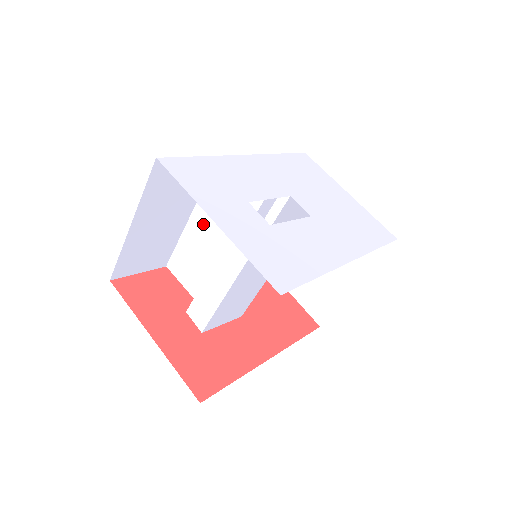
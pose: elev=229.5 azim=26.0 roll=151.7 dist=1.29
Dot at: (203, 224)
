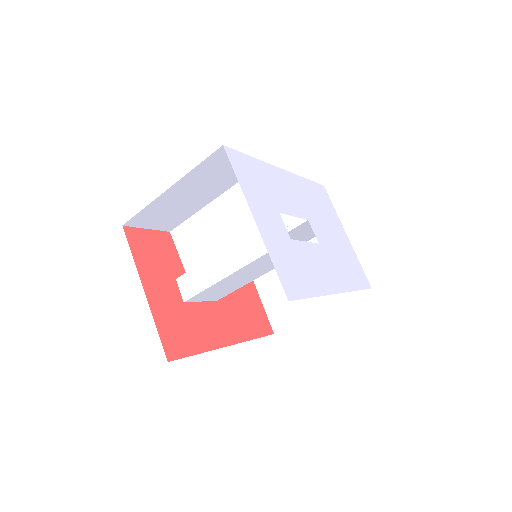
Dot at: (224, 211)
